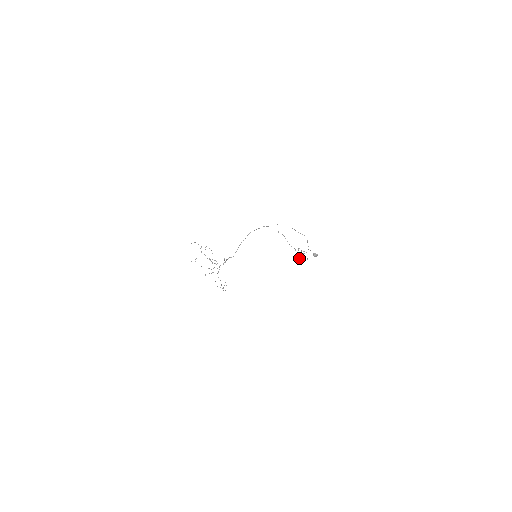
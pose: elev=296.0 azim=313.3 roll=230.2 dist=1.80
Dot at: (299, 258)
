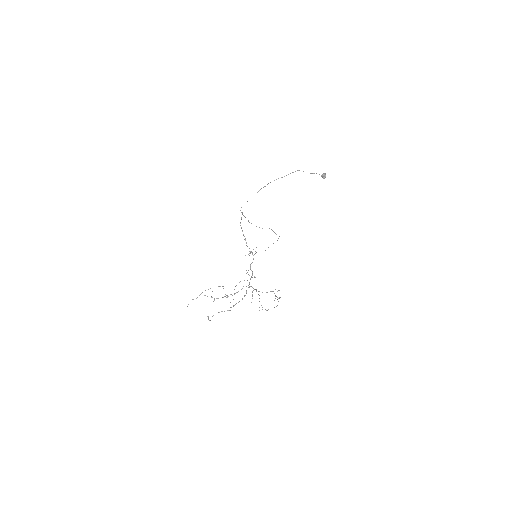
Dot at: occluded
